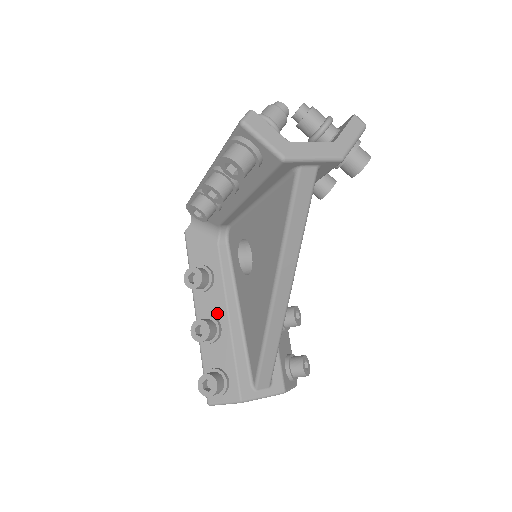
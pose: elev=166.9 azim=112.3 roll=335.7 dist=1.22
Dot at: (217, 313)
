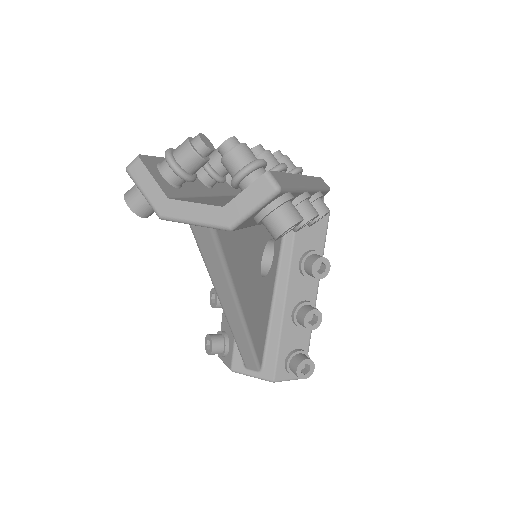
Dot at: occluded
